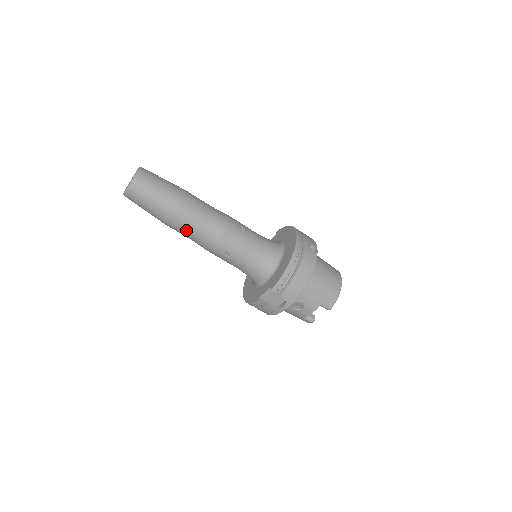
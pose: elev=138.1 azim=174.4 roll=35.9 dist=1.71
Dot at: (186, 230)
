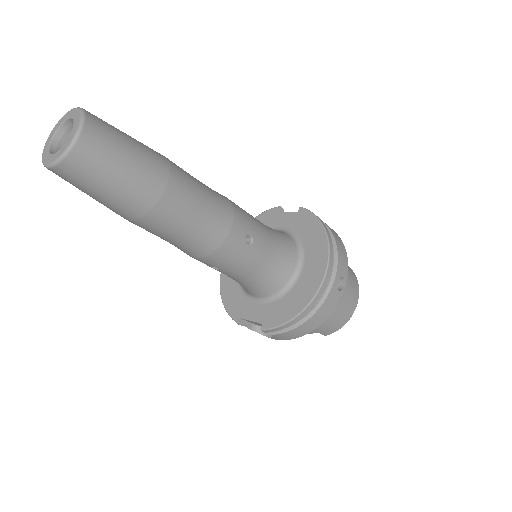
Dot at: (155, 234)
